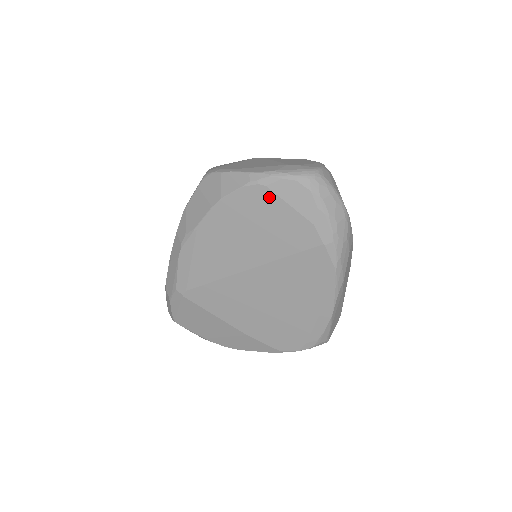
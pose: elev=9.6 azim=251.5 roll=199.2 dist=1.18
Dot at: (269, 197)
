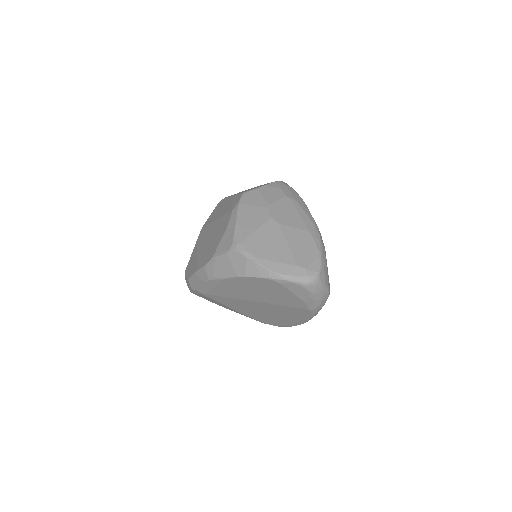
Dot at: (280, 286)
